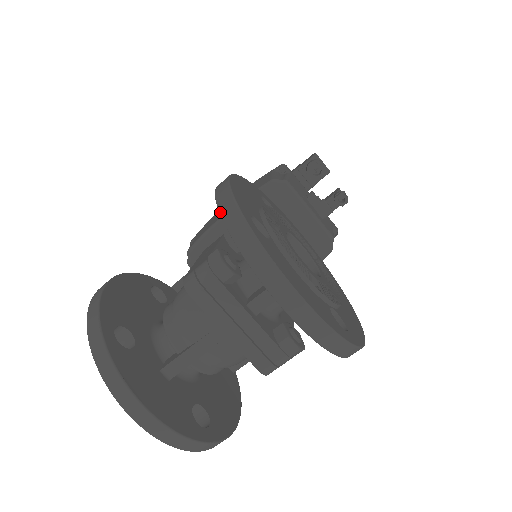
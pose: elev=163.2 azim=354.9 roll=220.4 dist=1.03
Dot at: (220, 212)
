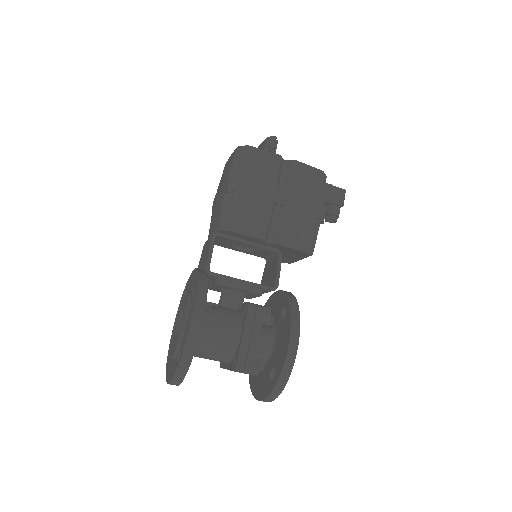
Dot at: (279, 380)
